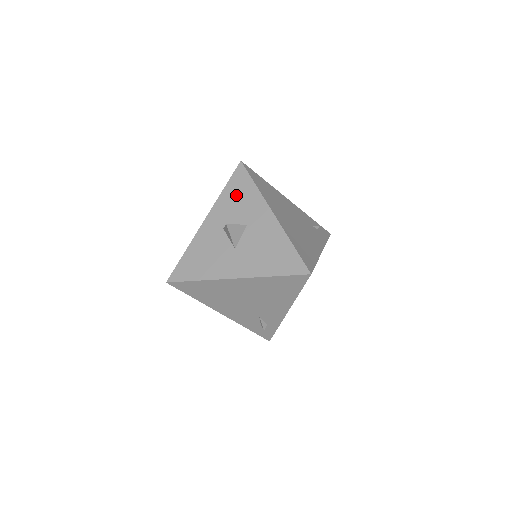
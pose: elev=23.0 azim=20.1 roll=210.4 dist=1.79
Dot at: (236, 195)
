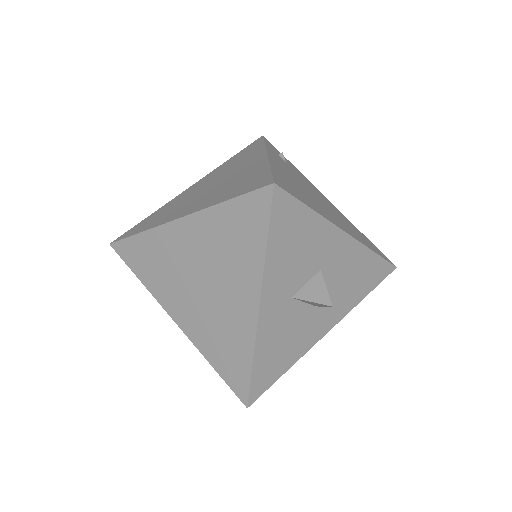
Dot at: (291, 243)
